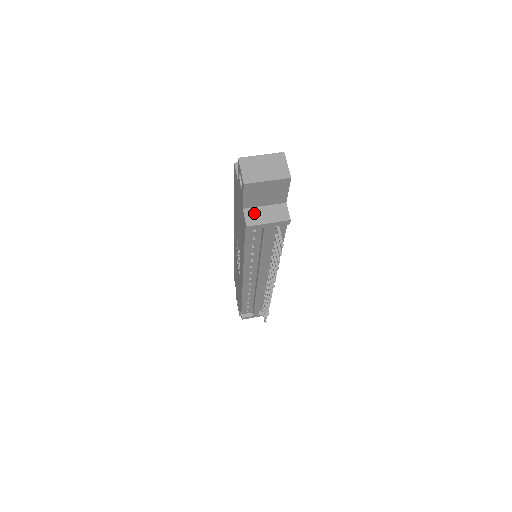
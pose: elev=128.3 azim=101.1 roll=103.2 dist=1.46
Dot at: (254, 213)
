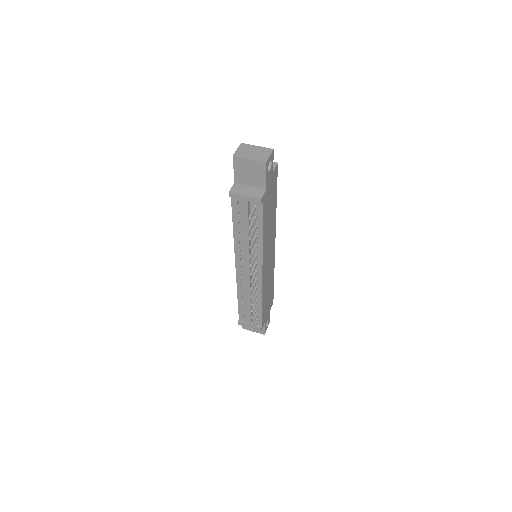
Dot at: (240, 187)
